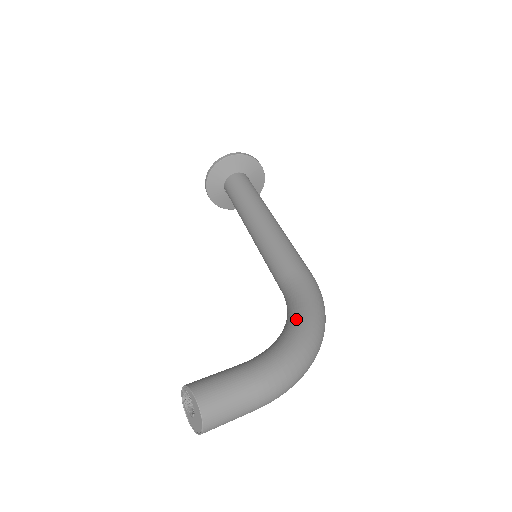
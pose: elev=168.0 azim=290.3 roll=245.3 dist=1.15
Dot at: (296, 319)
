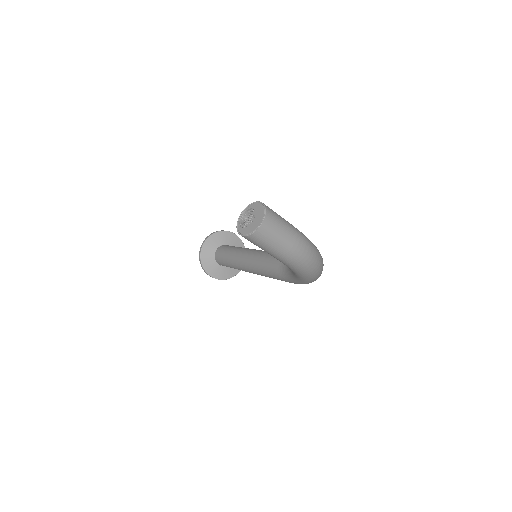
Dot at: occluded
